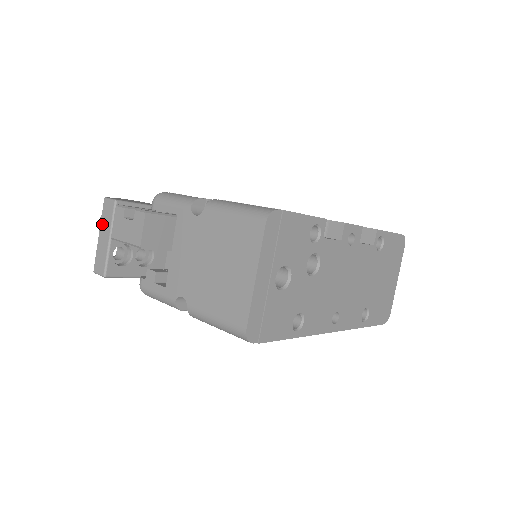
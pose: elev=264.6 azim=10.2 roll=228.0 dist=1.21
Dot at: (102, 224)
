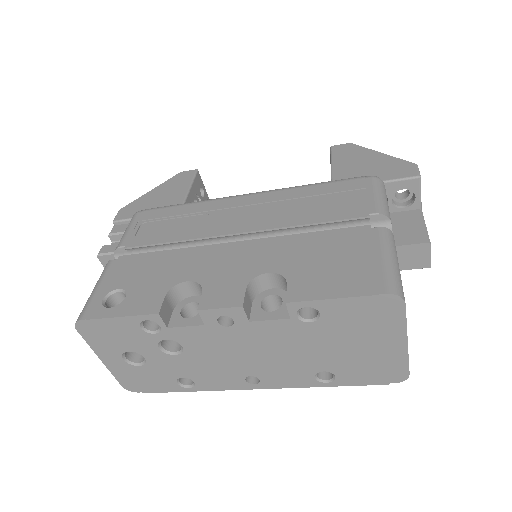
Dot at: occluded
